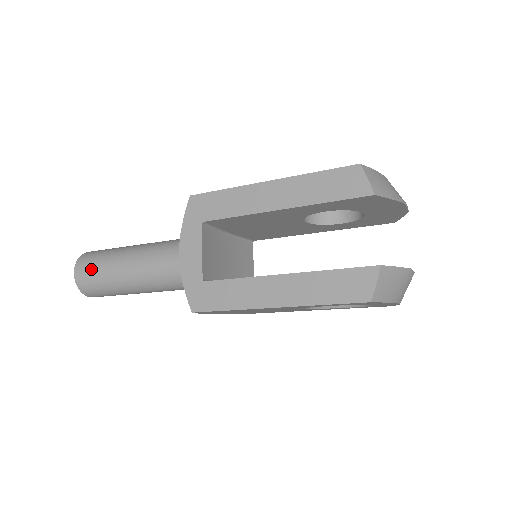
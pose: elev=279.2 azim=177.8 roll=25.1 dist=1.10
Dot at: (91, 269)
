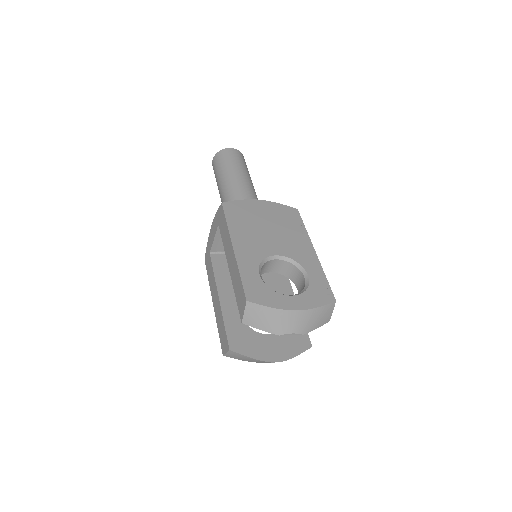
Dot at: (215, 169)
